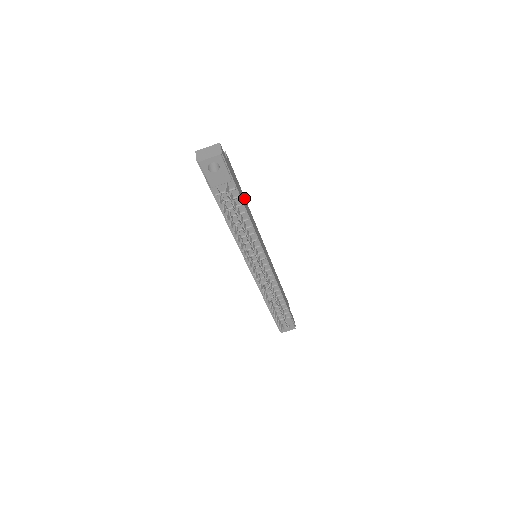
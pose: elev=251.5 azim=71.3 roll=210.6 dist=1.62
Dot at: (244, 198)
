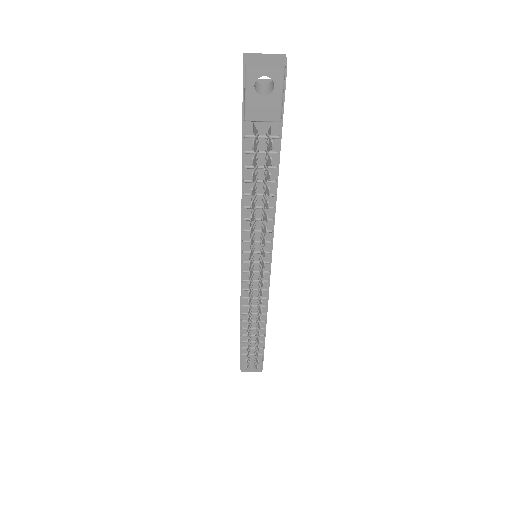
Dot at: occluded
